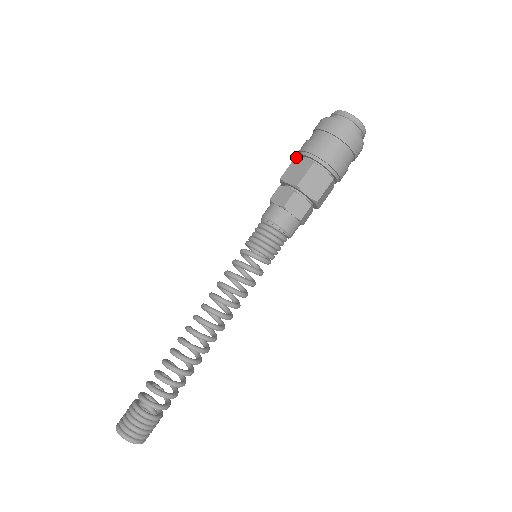
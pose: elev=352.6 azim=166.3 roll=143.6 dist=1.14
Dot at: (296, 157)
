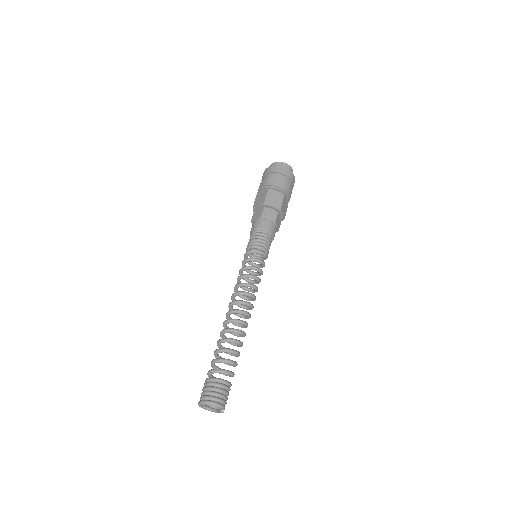
Dot at: (257, 194)
